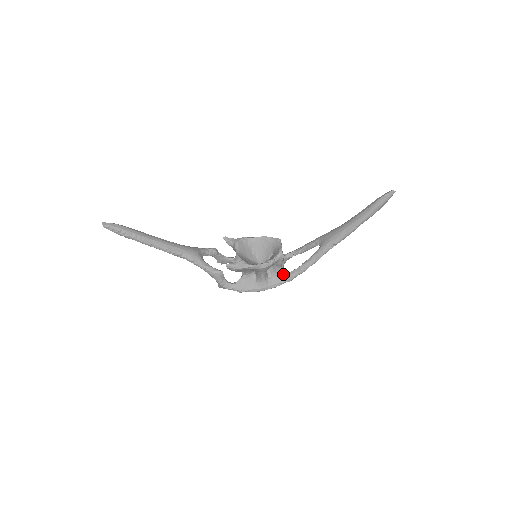
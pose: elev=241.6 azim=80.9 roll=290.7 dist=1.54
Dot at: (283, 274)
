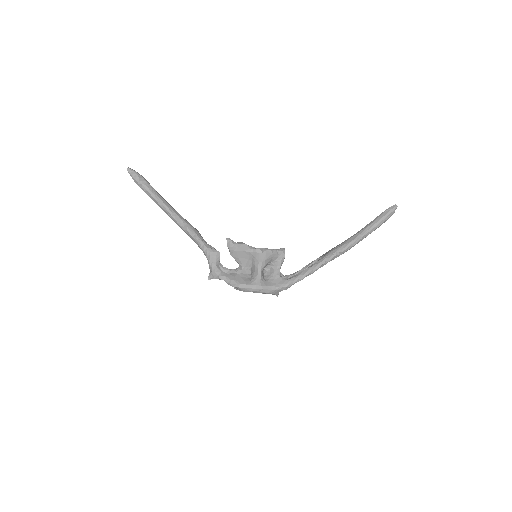
Dot at: (280, 278)
